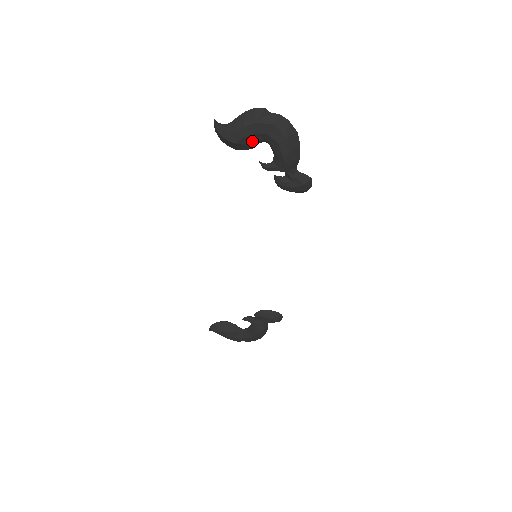
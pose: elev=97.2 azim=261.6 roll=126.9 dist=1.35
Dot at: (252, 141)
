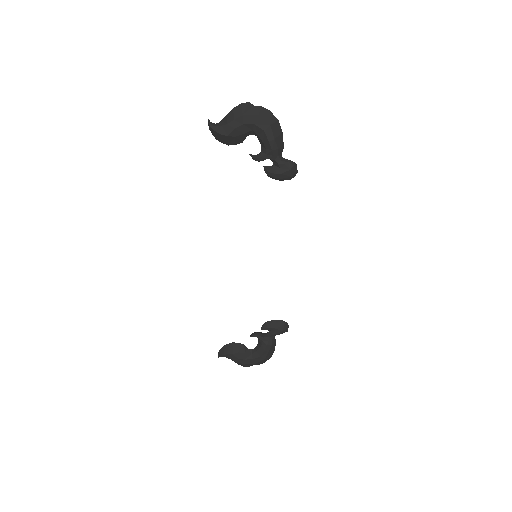
Dot at: (242, 133)
